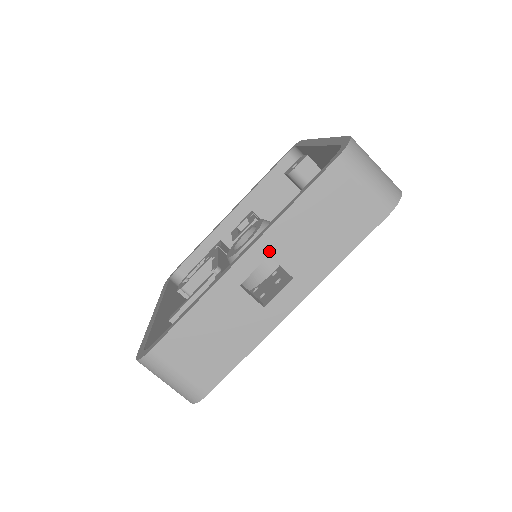
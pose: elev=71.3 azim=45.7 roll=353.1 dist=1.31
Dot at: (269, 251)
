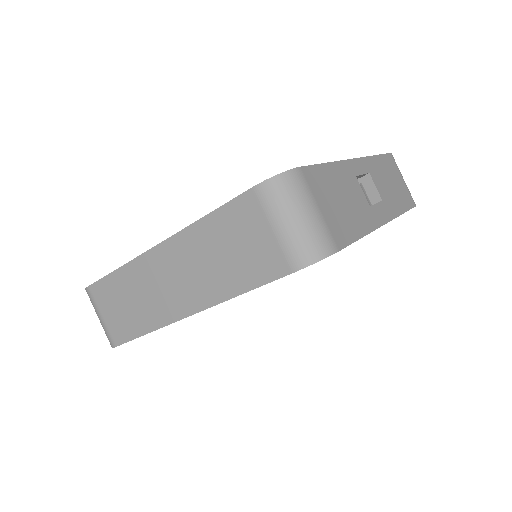
Dot at: (369, 170)
